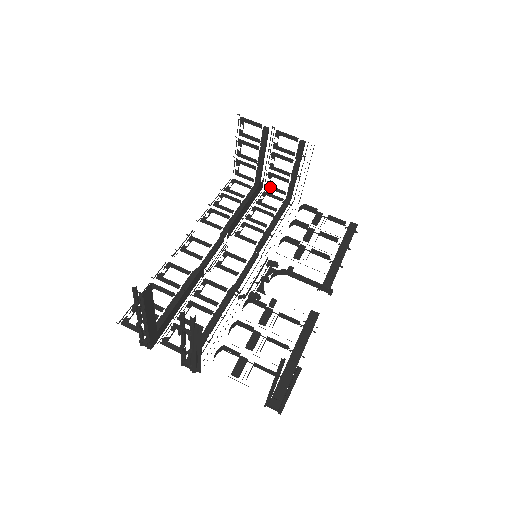
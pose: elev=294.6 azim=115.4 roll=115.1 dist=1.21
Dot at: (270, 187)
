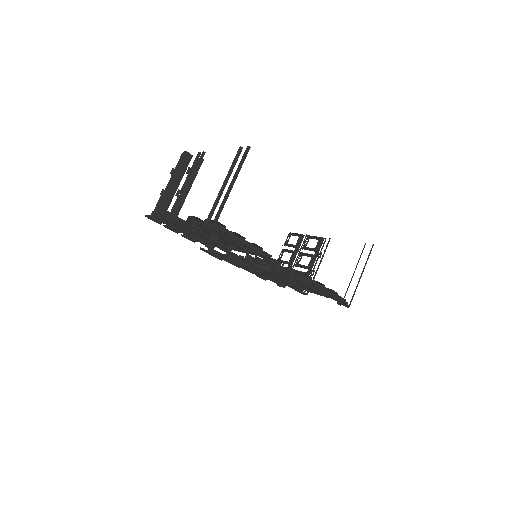
Dot at: occluded
